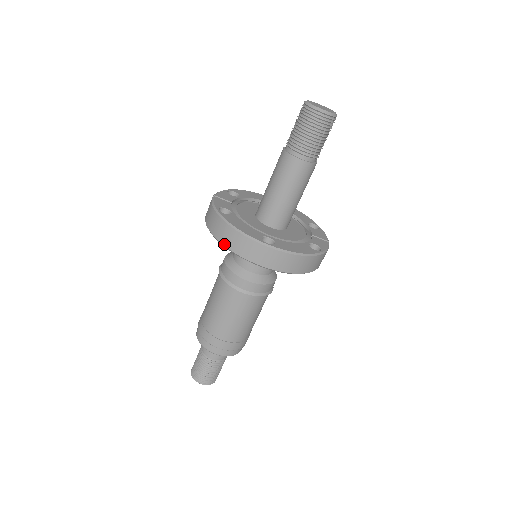
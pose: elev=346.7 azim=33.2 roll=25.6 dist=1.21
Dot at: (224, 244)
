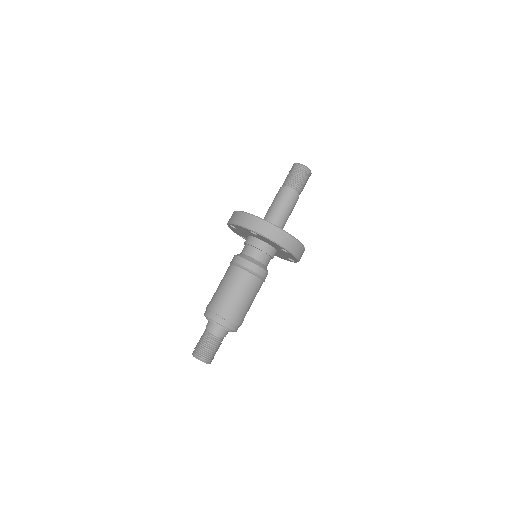
Dot at: (234, 222)
